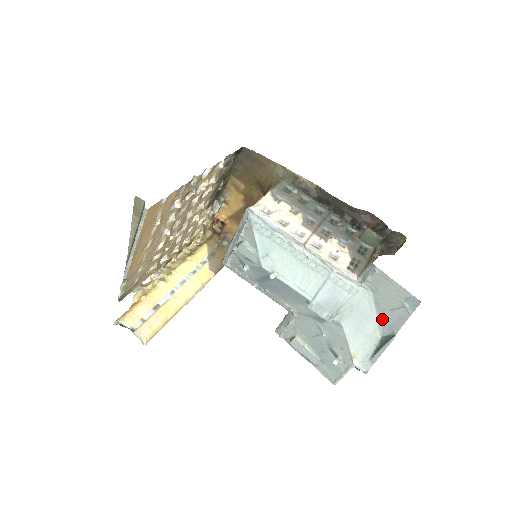
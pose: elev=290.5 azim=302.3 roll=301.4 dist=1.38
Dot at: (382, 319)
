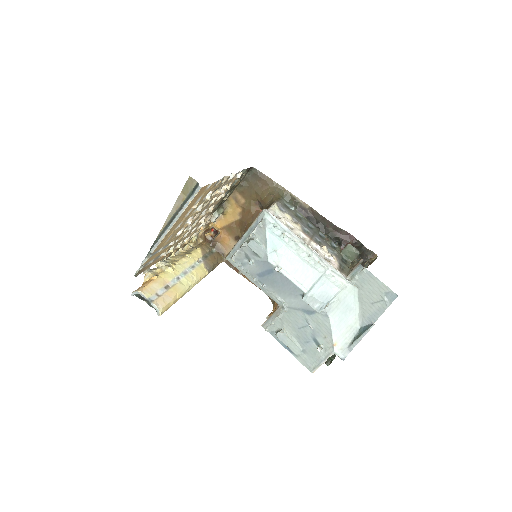
Dot at: (363, 312)
